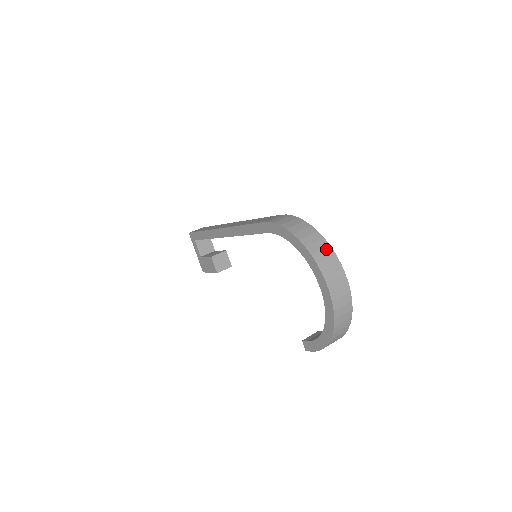
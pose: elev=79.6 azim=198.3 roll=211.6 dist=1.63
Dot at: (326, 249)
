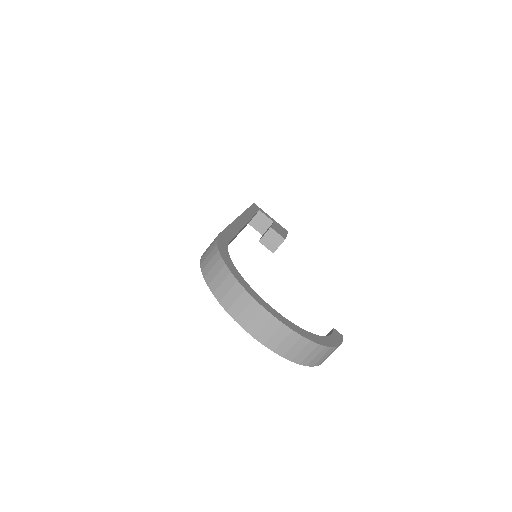
Dot at: (233, 288)
